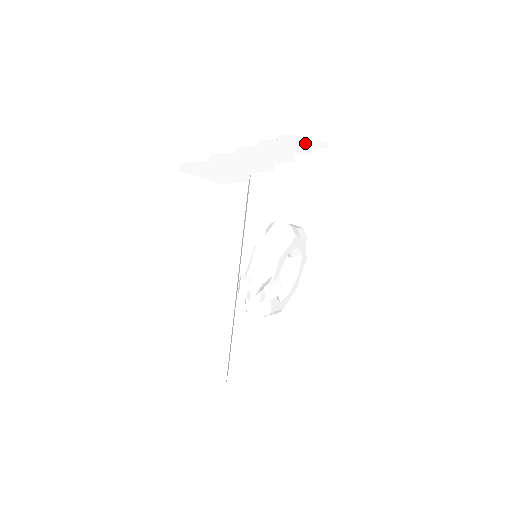
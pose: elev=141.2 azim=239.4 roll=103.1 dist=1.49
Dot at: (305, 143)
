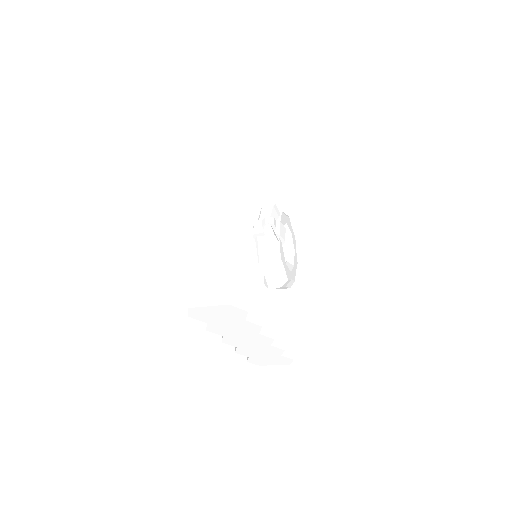
Dot at: occluded
